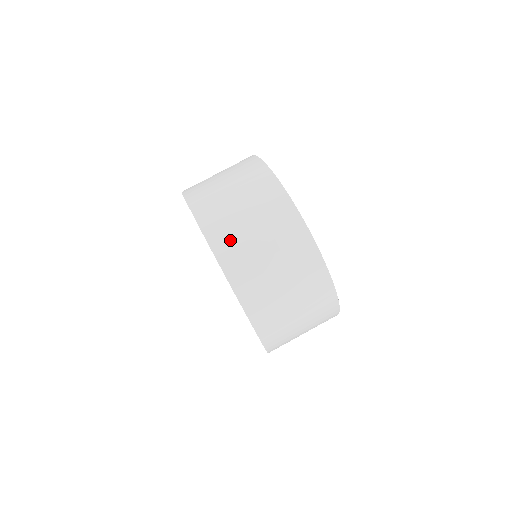
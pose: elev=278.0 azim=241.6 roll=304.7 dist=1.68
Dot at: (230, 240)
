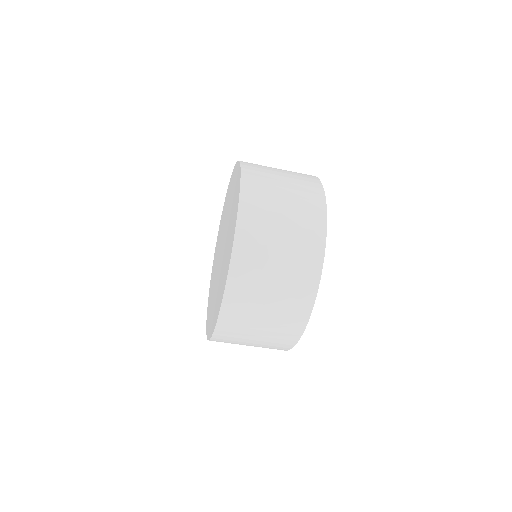
Dot at: (242, 305)
